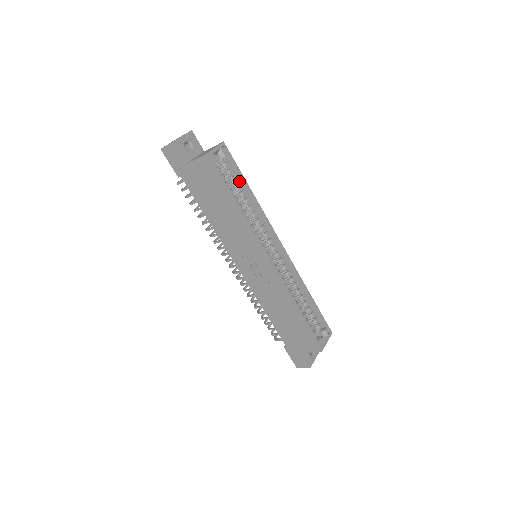
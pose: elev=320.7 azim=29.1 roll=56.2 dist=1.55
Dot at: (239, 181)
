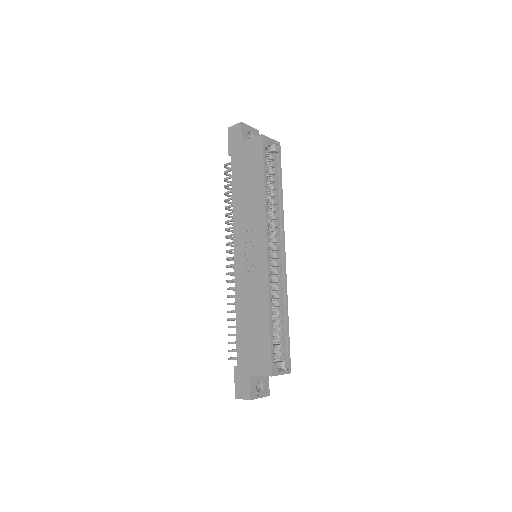
Dot at: (276, 178)
